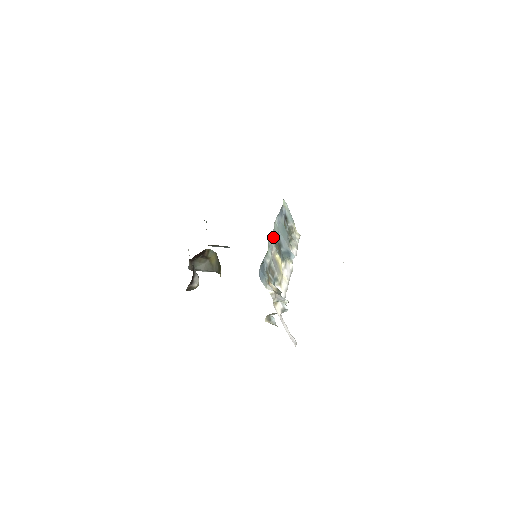
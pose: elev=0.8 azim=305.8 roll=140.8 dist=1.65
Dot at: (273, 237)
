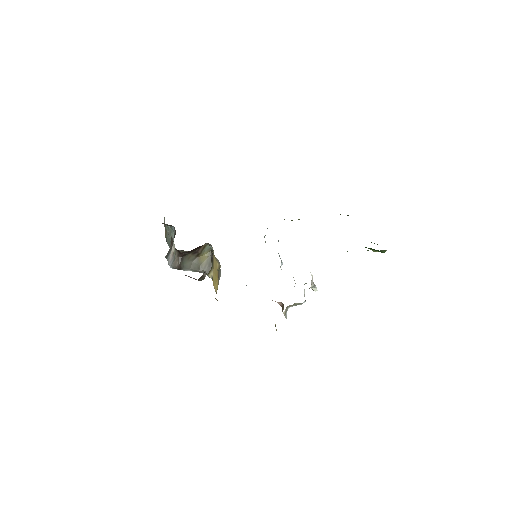
Dot at: occluded
